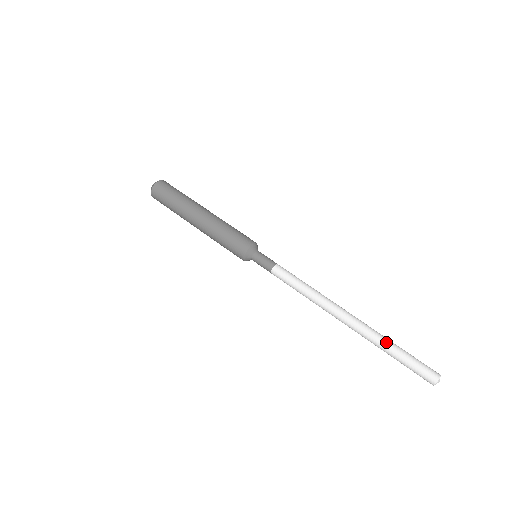
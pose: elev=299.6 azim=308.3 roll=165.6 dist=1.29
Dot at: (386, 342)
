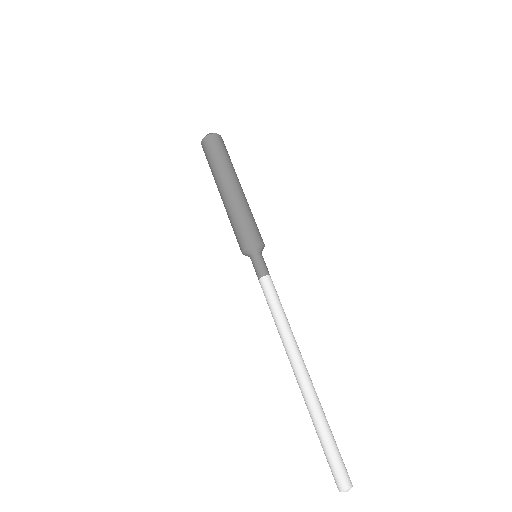
Dot at: (325, 416)
